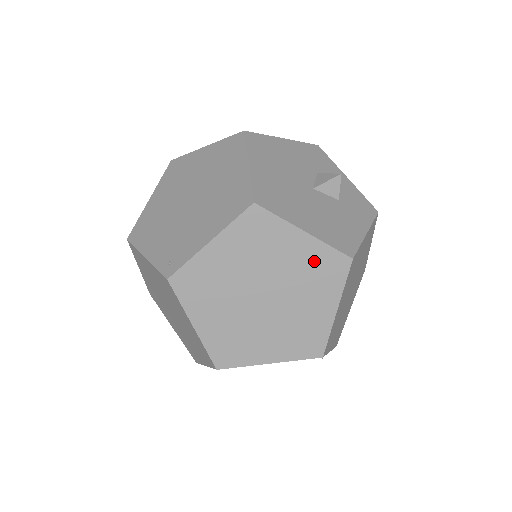
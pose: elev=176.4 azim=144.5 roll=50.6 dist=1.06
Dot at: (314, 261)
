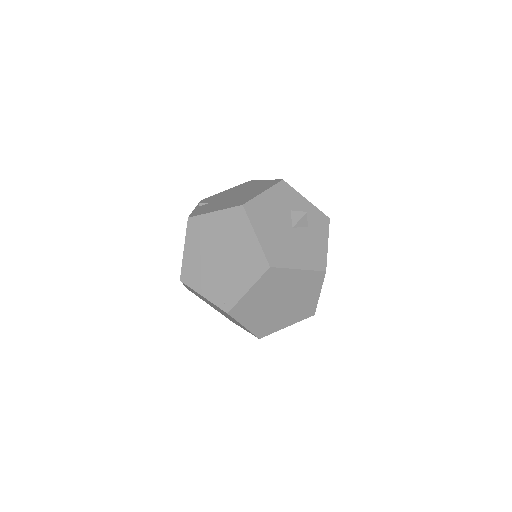
Dot at: (305, 279)
